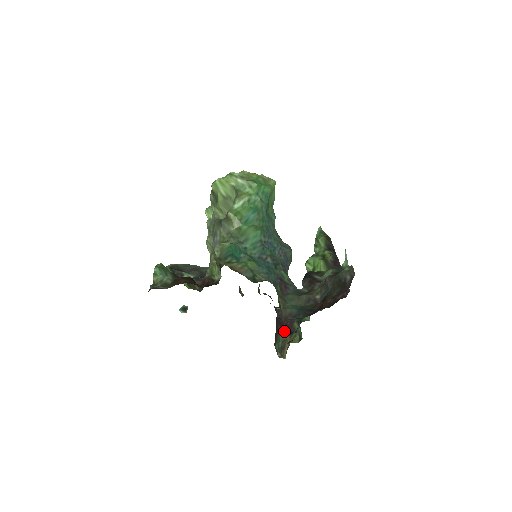
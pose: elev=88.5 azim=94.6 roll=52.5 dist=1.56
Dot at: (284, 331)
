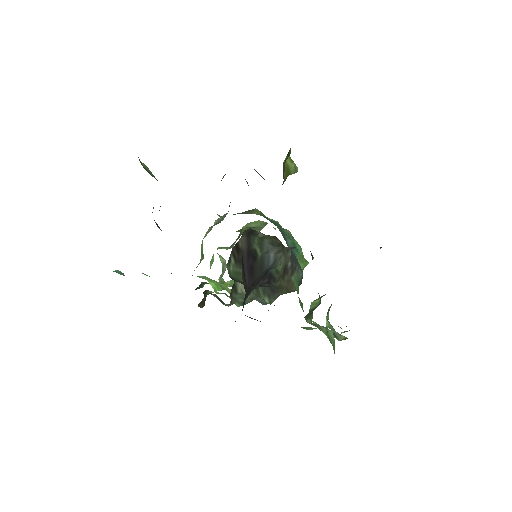
Dot at: occluded
